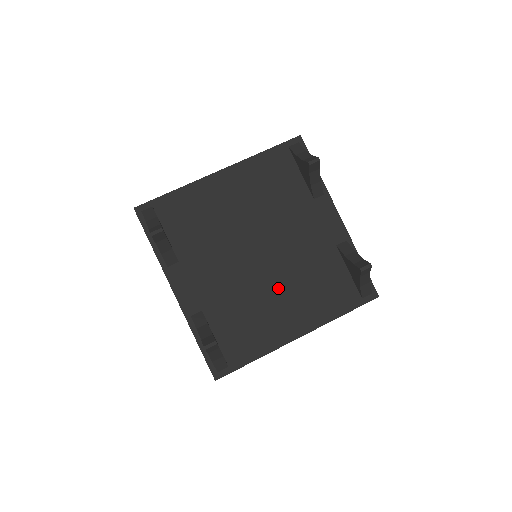
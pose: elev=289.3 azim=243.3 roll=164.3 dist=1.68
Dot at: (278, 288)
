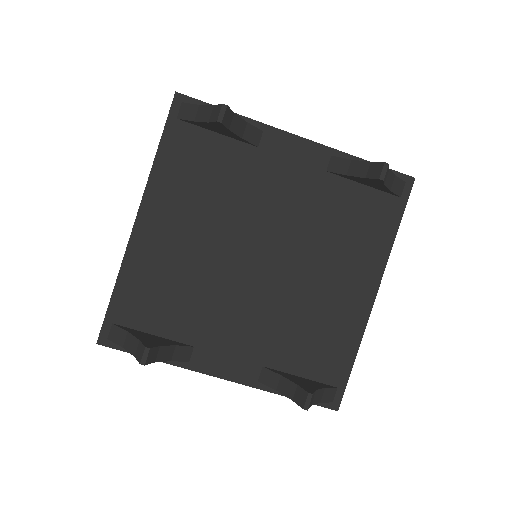
Dot at: (311, 272)
